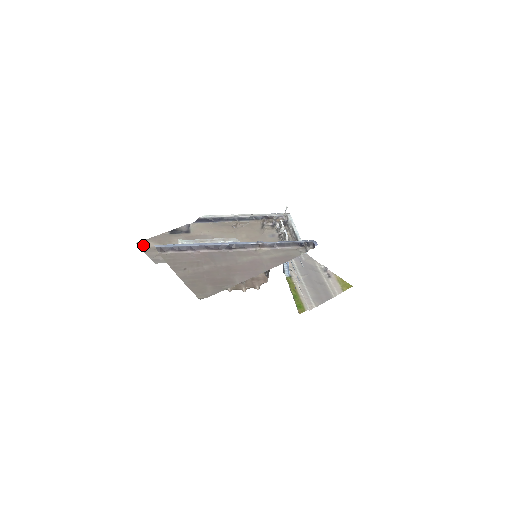
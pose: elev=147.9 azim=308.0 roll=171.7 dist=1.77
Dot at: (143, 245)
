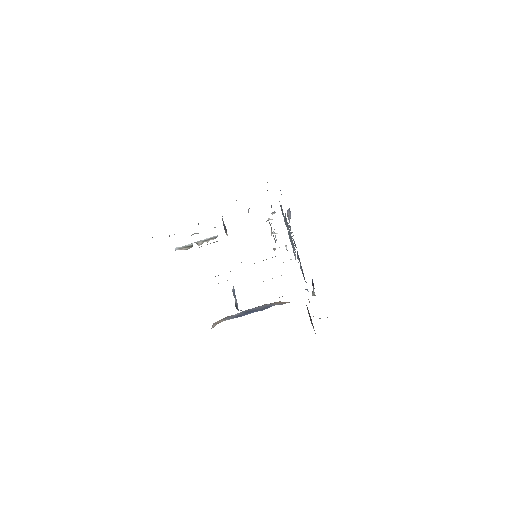
Dot at: occluded
